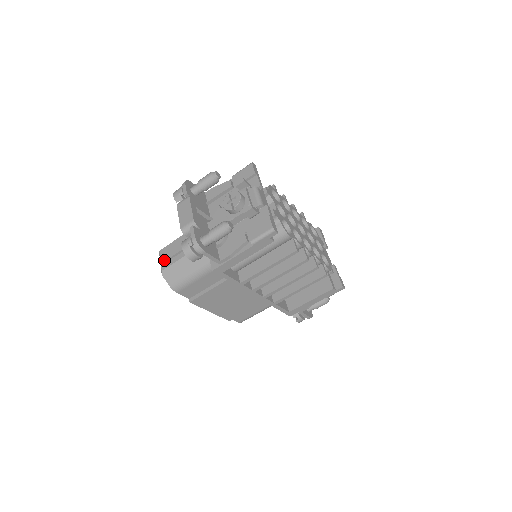
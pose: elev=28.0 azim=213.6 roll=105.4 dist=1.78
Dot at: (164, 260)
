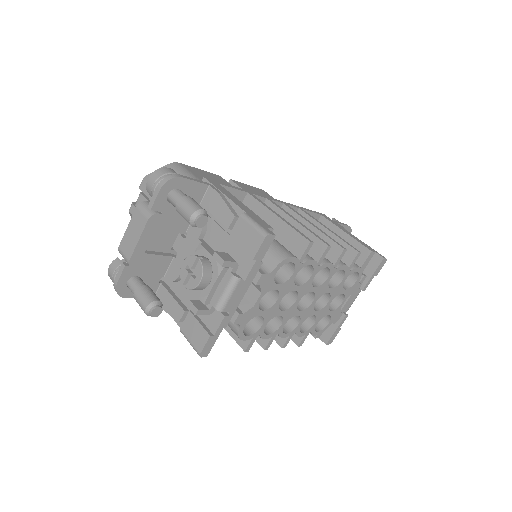
Dot at: occluded
